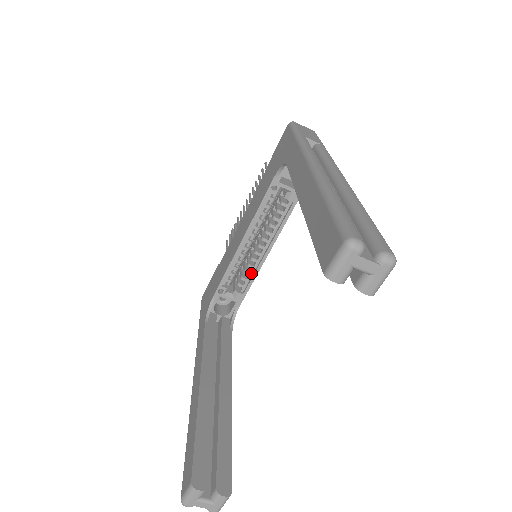
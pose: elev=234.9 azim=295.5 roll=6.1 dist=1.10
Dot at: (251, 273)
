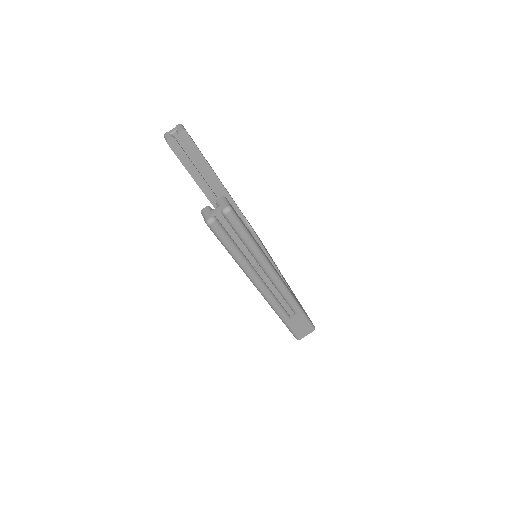
Dot at: occluded
